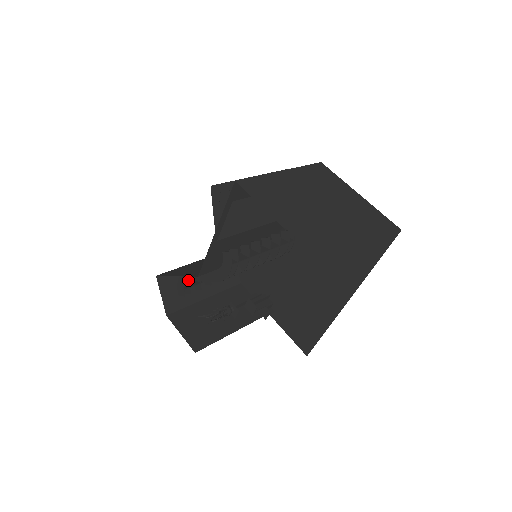
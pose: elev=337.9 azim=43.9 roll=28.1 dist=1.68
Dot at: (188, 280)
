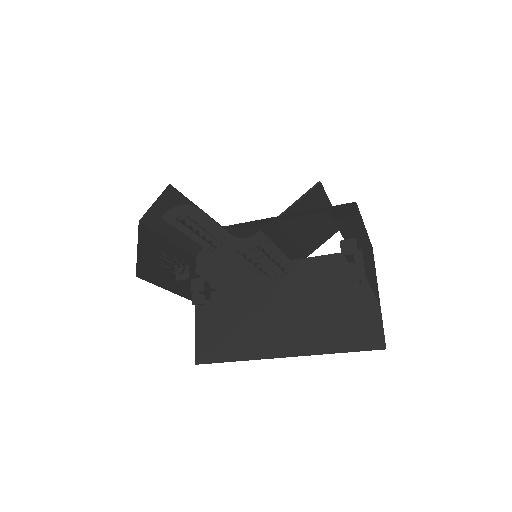
Dot at: (190, 216)
